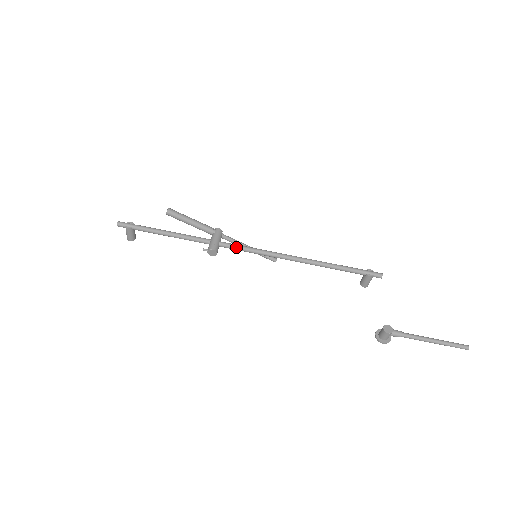
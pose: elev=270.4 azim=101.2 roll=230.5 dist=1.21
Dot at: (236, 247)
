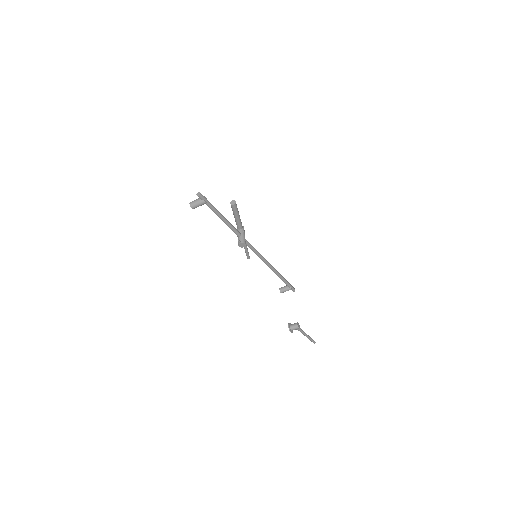
Dot at: (251, 246)
